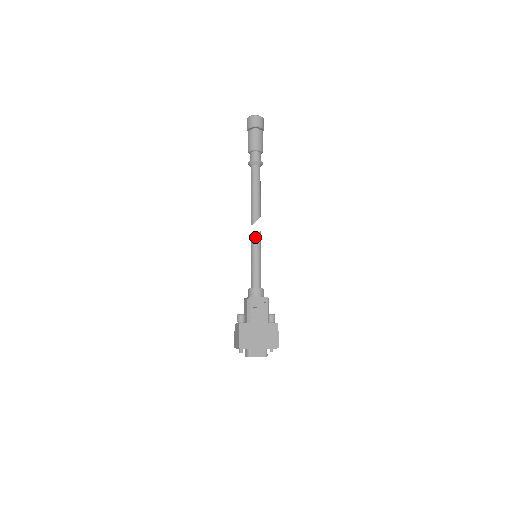
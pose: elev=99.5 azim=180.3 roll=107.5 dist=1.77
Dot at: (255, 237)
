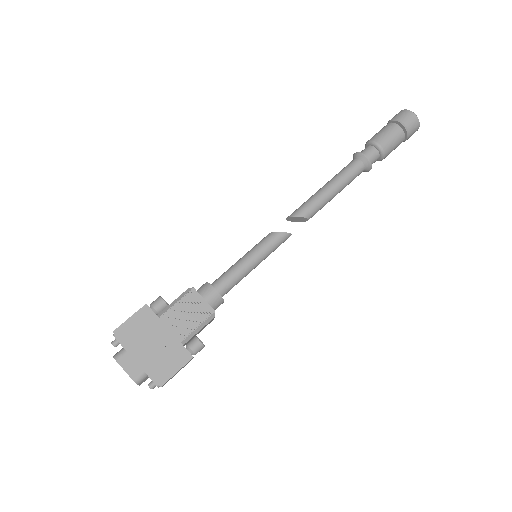
Dot at: (276, 232)
